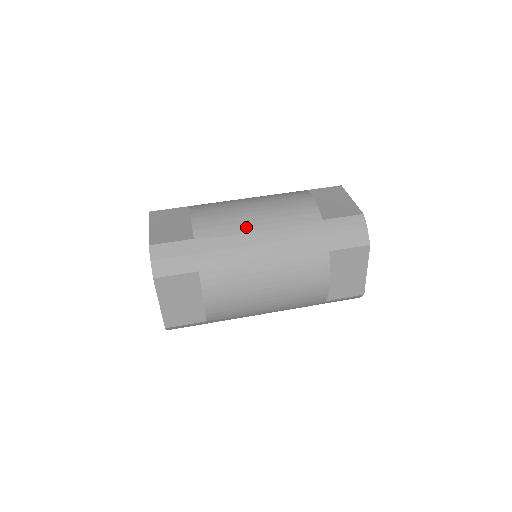
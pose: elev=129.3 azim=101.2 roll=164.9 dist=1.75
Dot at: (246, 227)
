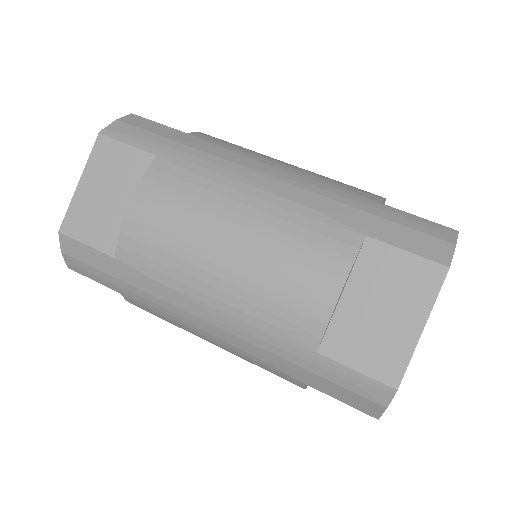
Dot at: (263, 158)
